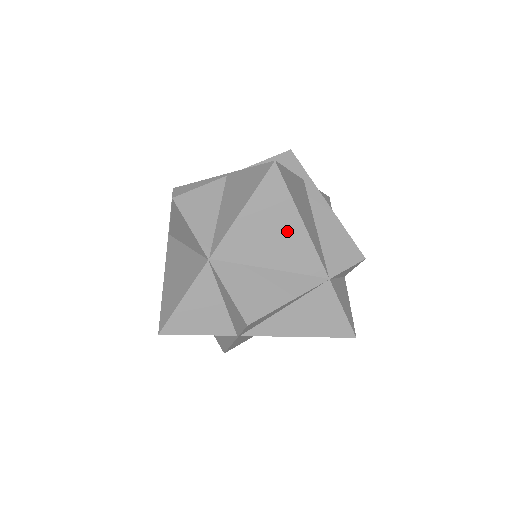
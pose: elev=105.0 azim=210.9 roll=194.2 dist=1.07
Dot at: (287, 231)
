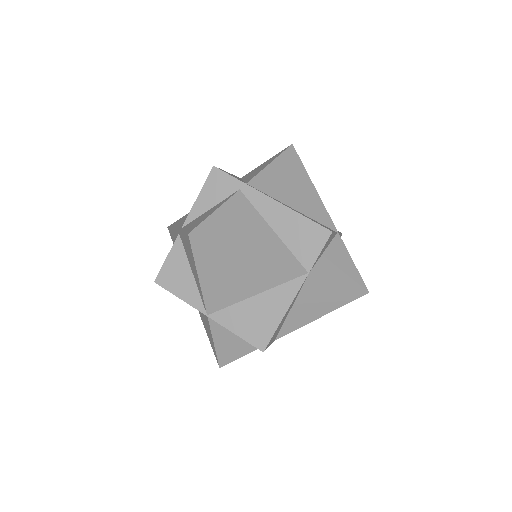
Dot at: (244, 267)
